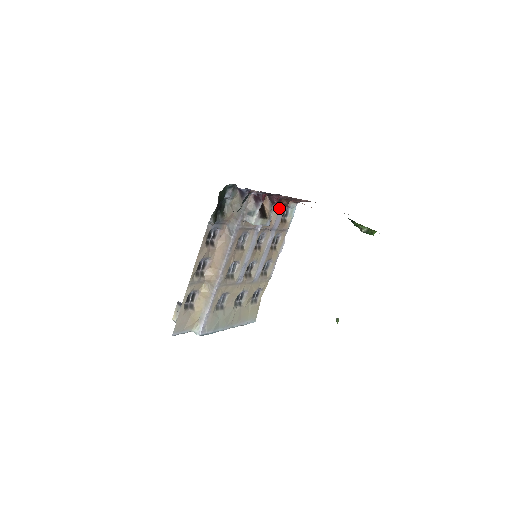
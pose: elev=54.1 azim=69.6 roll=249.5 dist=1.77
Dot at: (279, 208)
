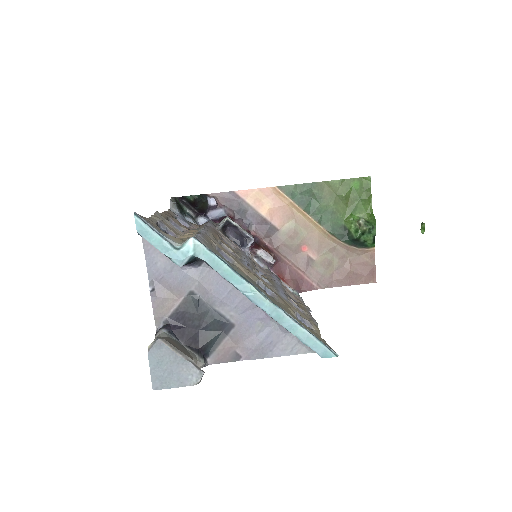
Dot at: occluded
